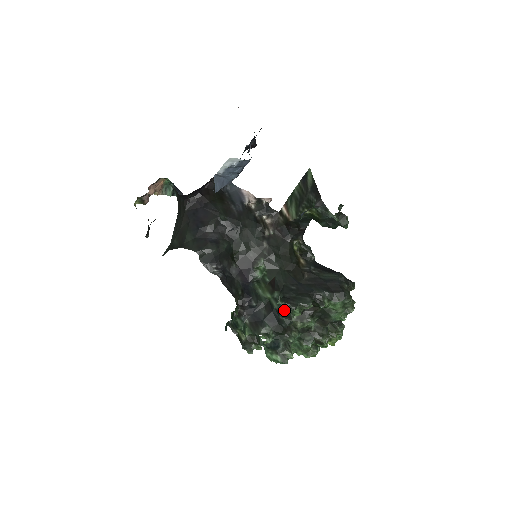
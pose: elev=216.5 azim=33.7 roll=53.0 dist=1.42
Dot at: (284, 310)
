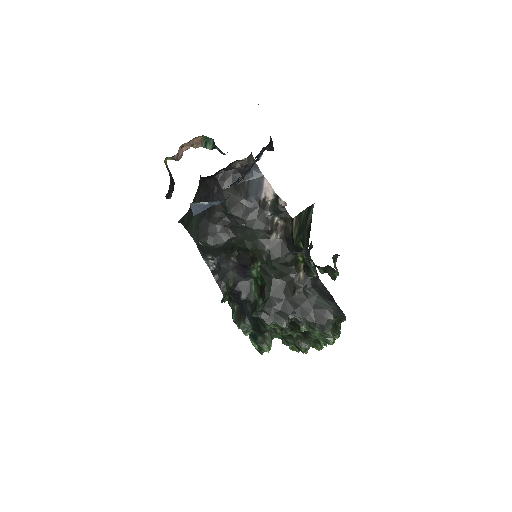
Dot at: (261, 320)
